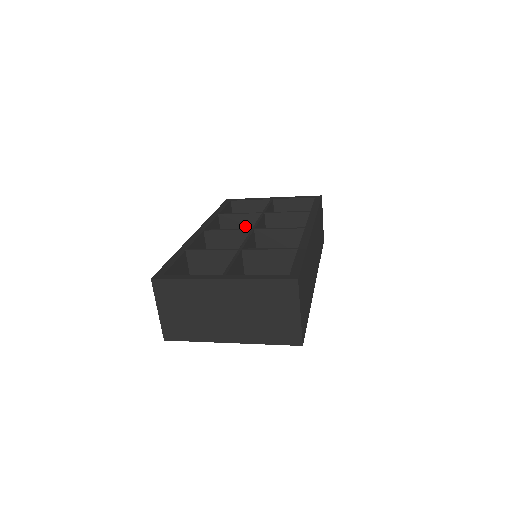
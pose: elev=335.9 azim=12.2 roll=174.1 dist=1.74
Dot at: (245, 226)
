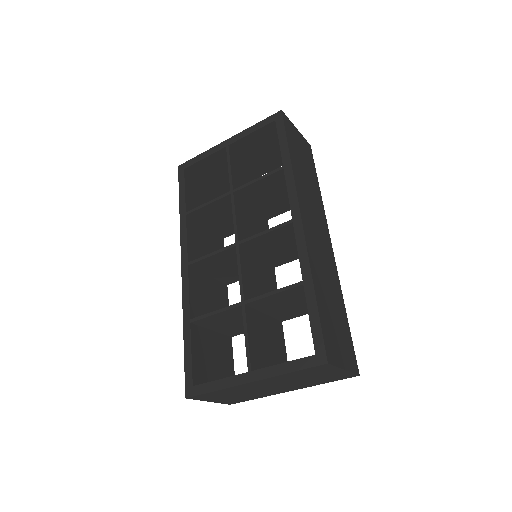
Dot at: (221, 210)
